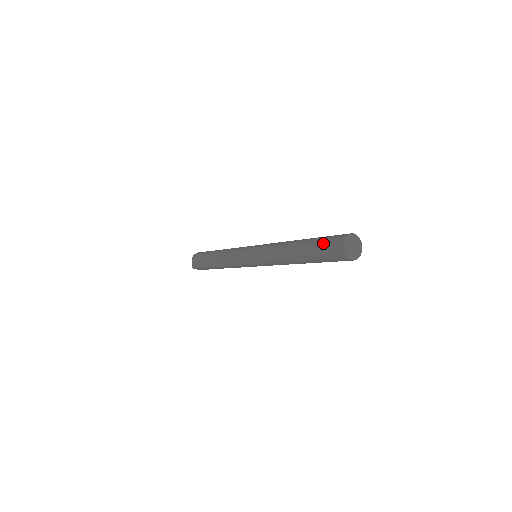
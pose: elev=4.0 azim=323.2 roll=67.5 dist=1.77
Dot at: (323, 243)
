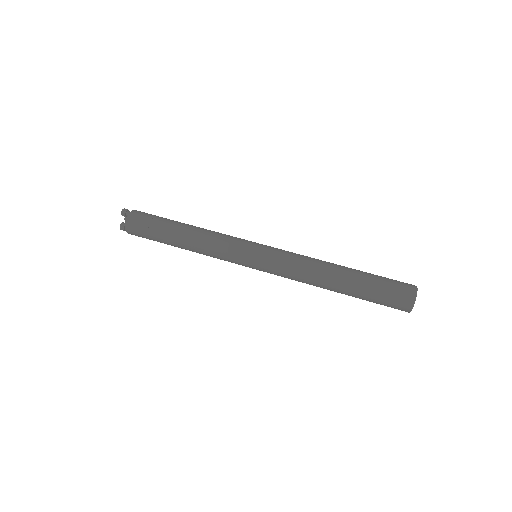
Dot at: (383, 296)
